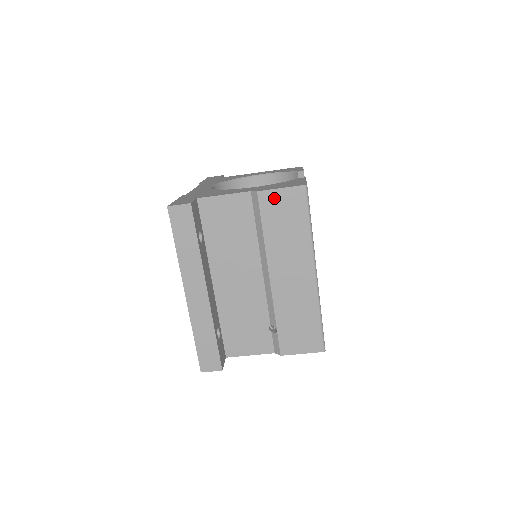
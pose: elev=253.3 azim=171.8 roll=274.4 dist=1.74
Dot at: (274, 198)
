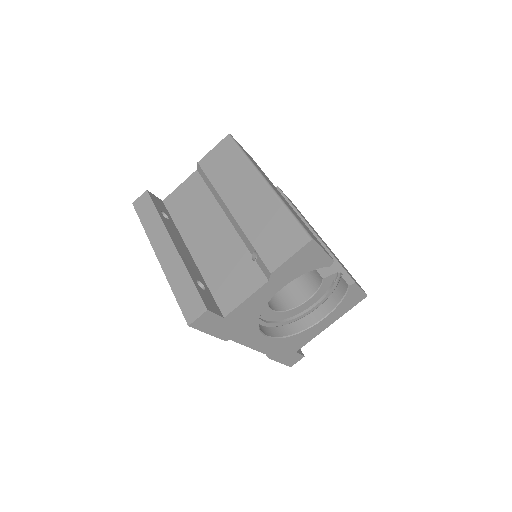
Dot at: (211, 157)
